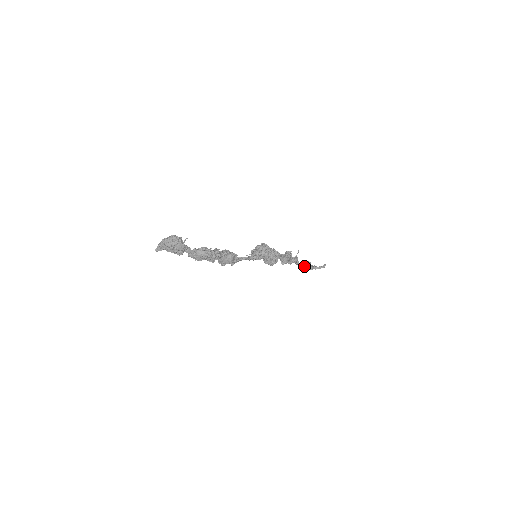
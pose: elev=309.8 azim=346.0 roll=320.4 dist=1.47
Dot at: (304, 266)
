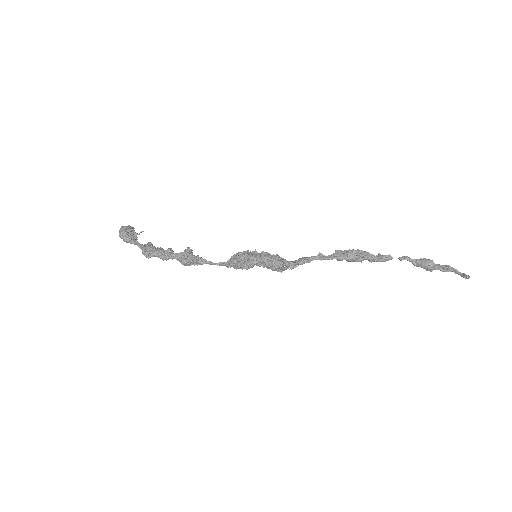
Dot at: (419, 265)
